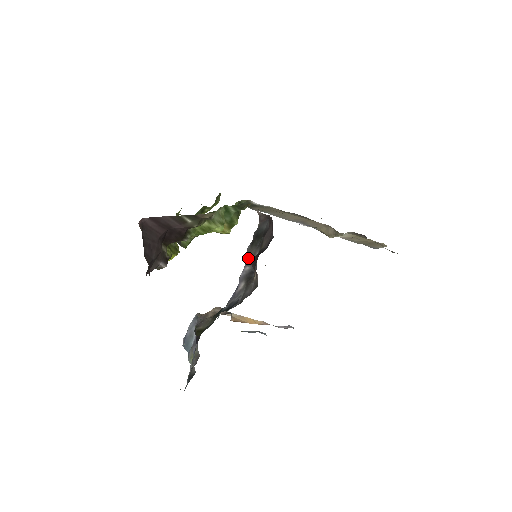
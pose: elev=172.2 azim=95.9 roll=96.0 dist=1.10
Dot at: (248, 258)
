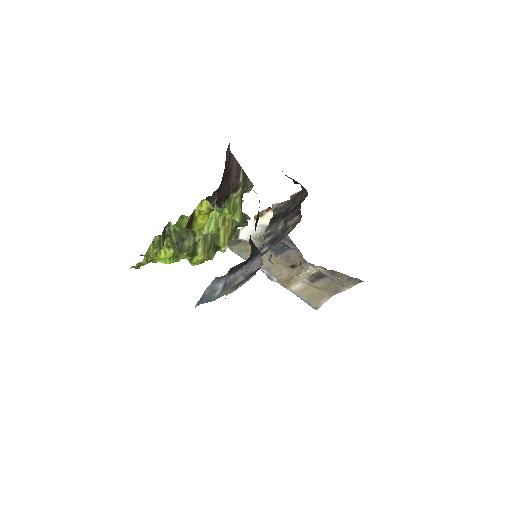
Dot at: (268, 233)
